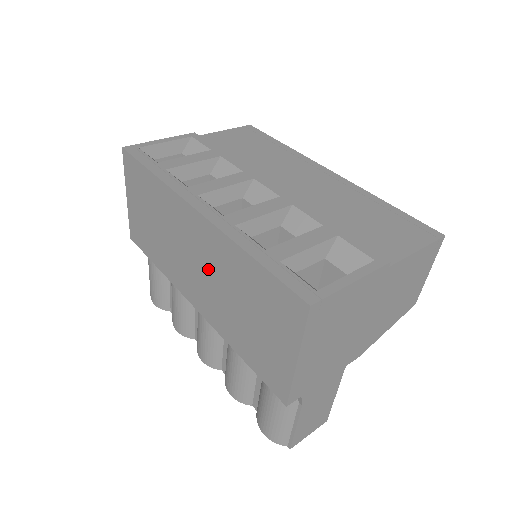
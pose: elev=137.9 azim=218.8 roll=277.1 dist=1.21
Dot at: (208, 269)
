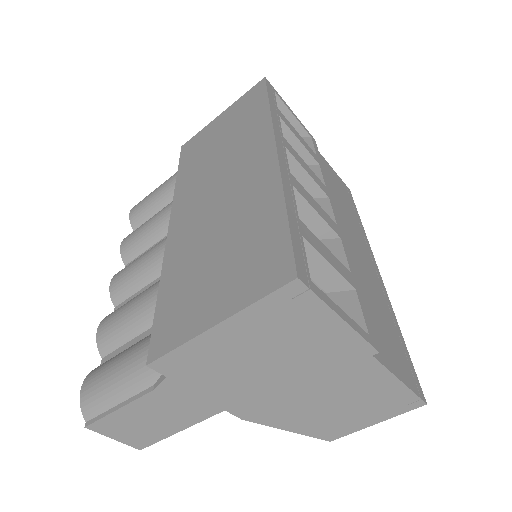
Dot at: (225, 199)
